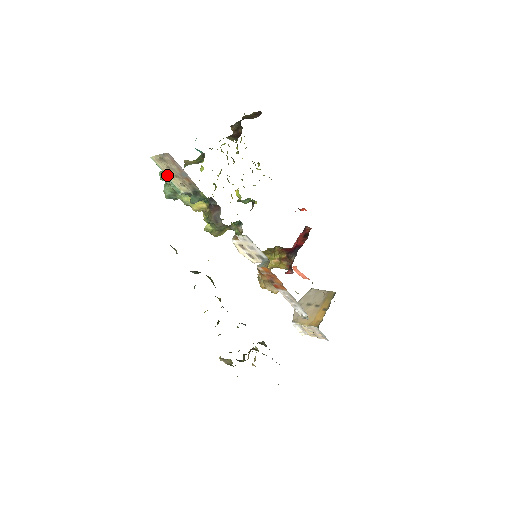
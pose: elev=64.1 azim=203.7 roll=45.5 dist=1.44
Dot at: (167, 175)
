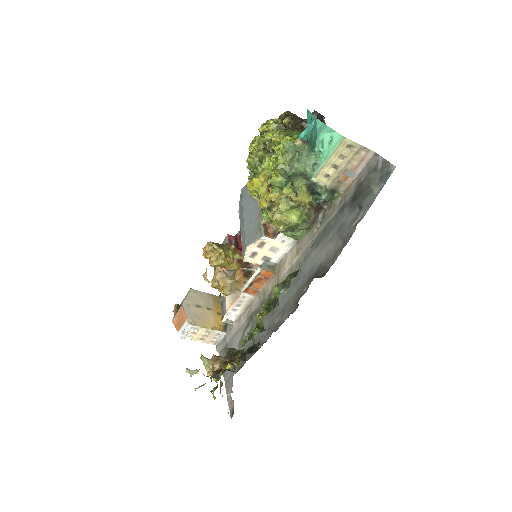
Dot at: (328, 159)
